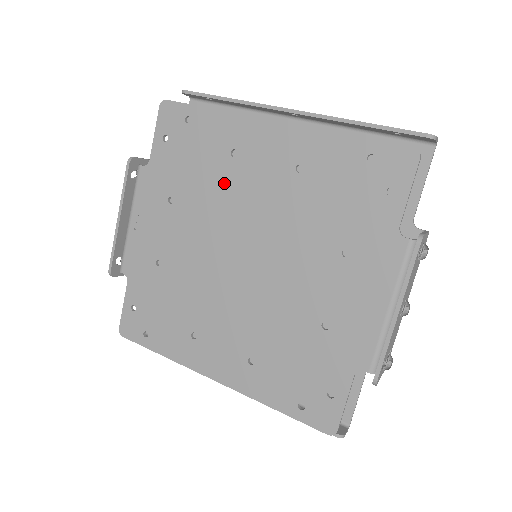
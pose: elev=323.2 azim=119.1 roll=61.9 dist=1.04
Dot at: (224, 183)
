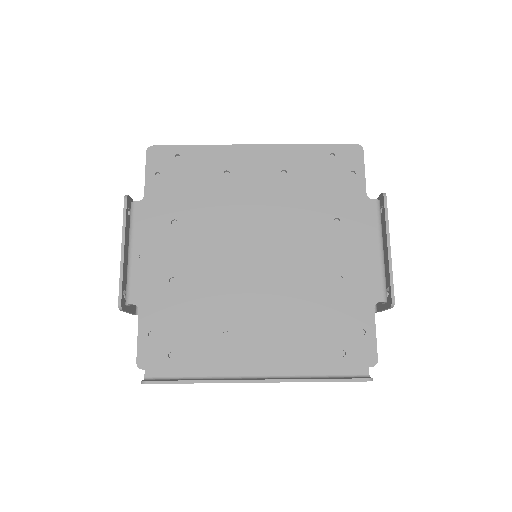
Dot at: (223, 197)
